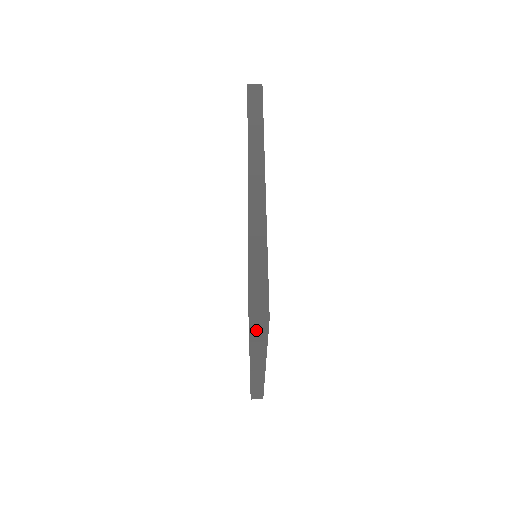
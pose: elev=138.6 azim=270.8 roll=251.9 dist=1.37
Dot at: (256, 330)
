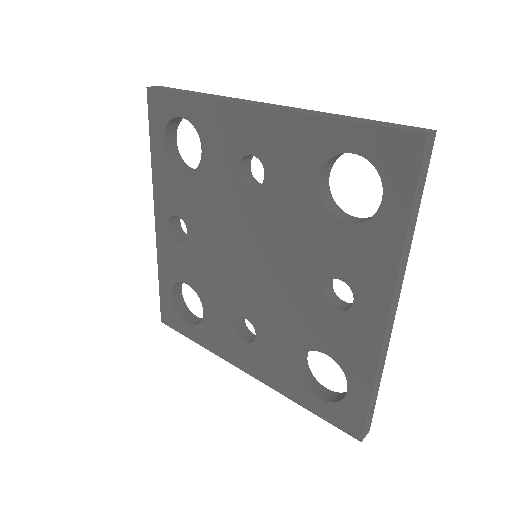
Dot at: (422, 171)
